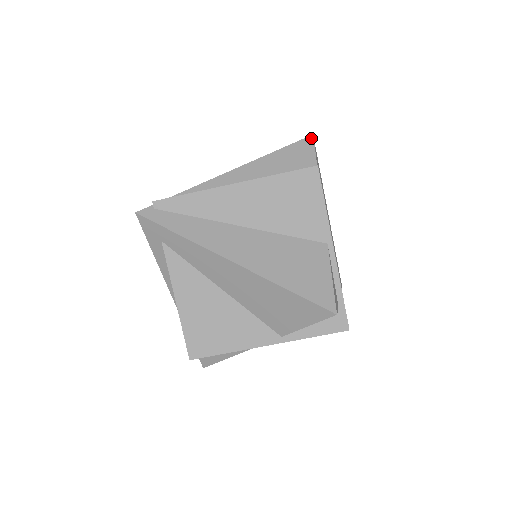
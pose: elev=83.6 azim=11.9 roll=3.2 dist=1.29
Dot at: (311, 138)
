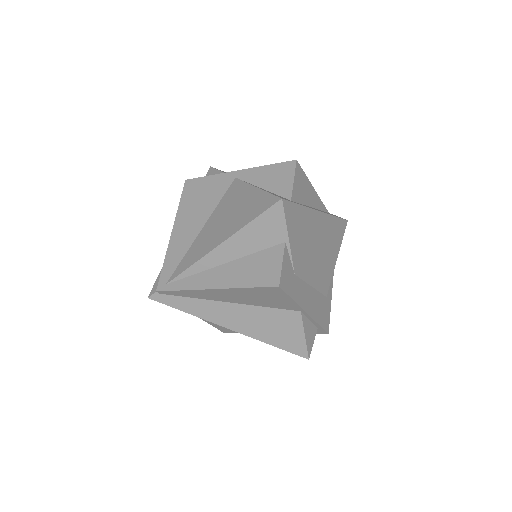
Dot at: (280, 204)
